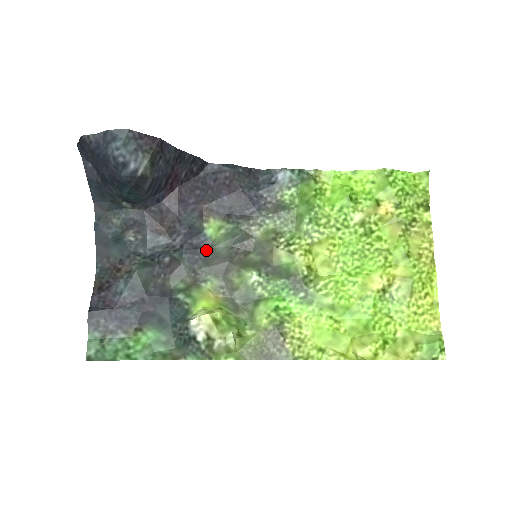
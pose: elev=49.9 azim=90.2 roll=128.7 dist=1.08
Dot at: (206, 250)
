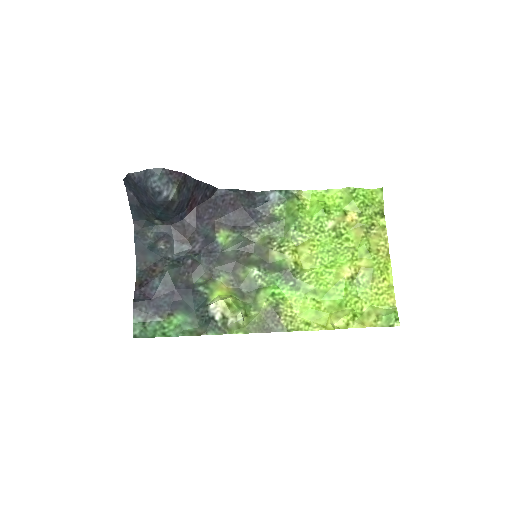
Dot at: (218, 253)
